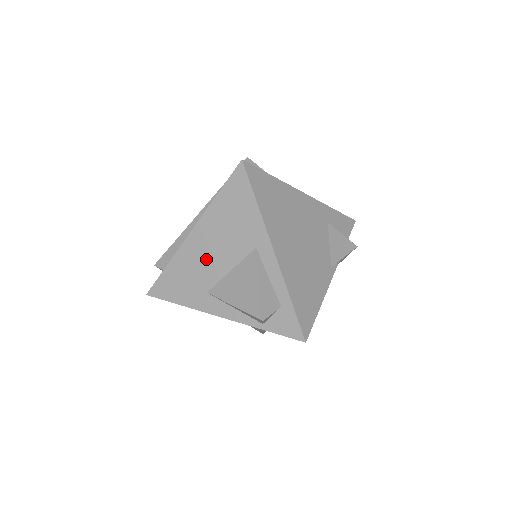
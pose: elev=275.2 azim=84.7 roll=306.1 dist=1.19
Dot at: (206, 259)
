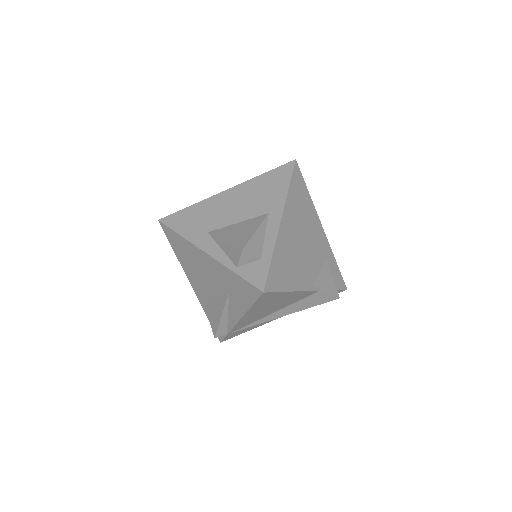
Dot at: (225, 210)
